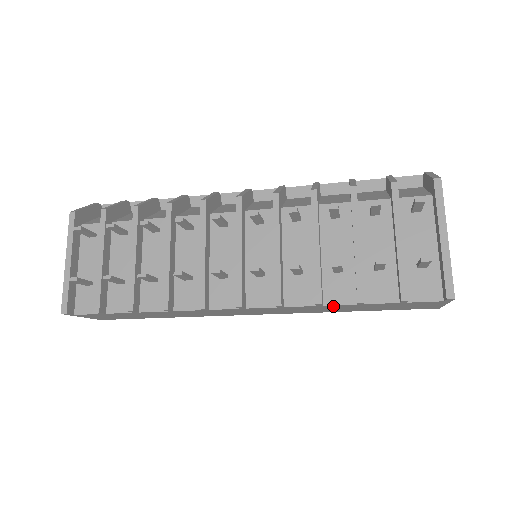
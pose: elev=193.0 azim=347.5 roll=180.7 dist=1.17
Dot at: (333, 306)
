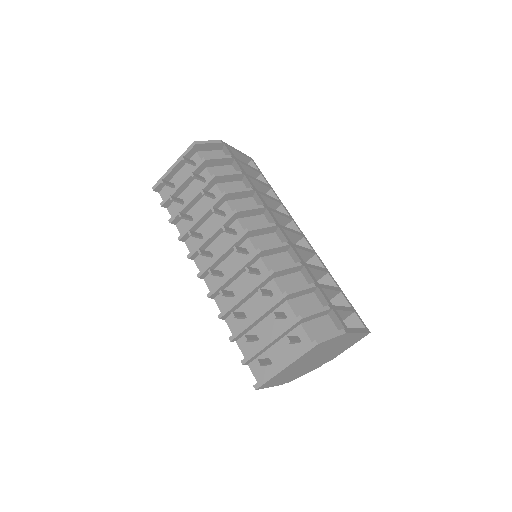
Dot at: occluded
